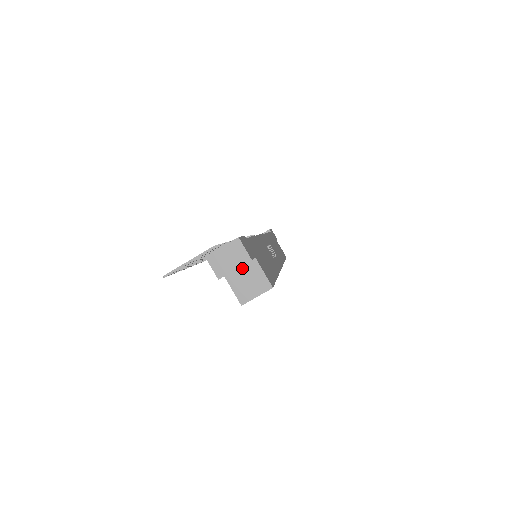
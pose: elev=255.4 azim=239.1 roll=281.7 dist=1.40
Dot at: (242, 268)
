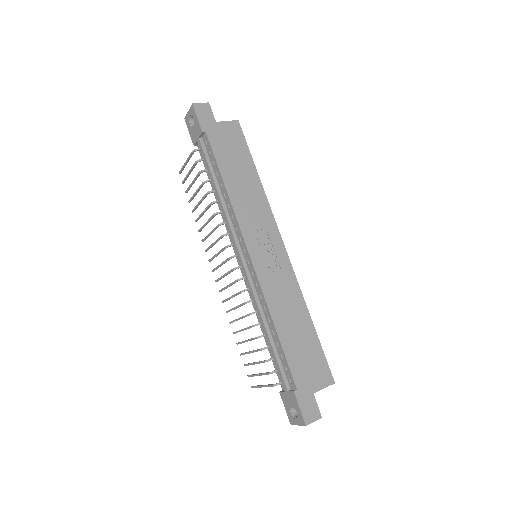
Dot at: occluded
